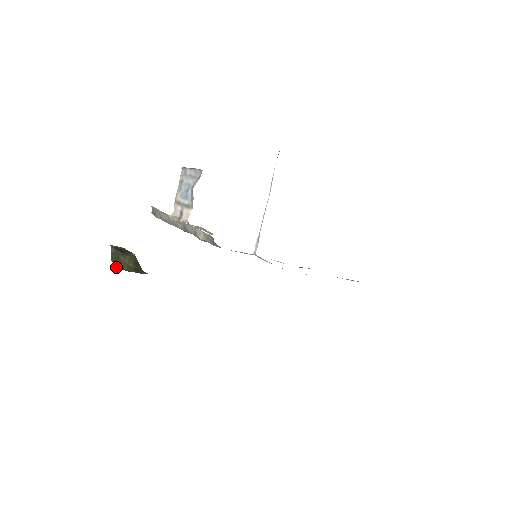
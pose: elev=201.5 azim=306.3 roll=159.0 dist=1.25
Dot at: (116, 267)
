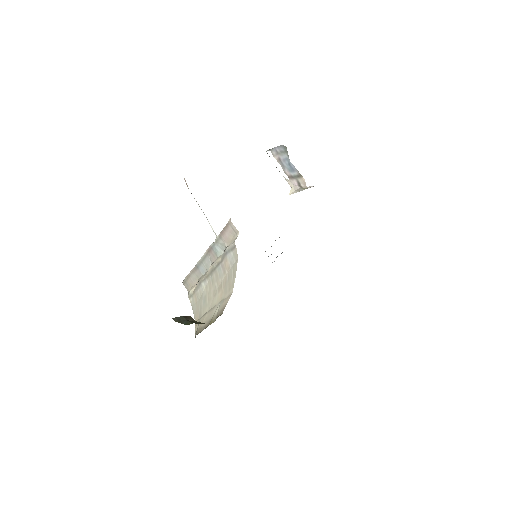
Dot at: occluded
